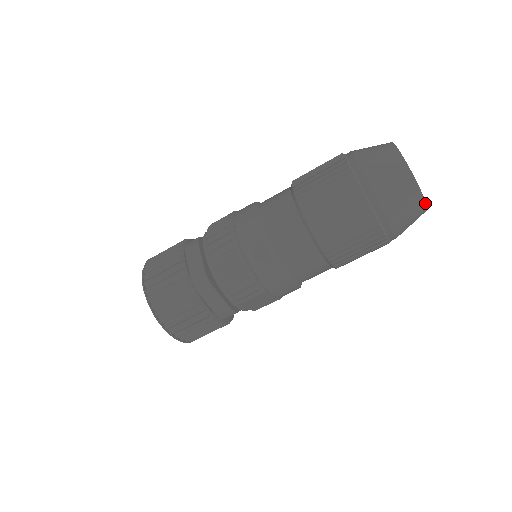
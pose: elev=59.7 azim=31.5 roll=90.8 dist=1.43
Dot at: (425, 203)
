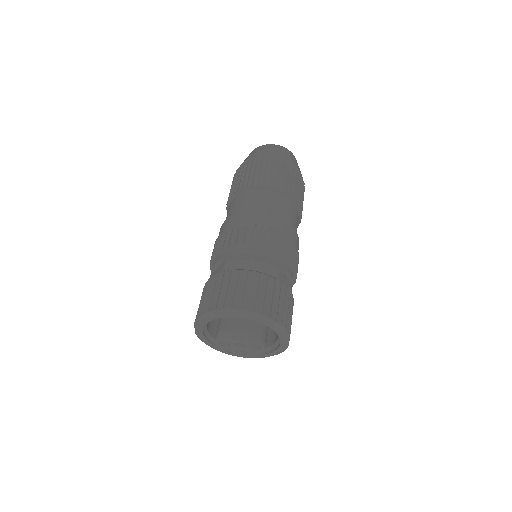
Dot at: (285, 148)
